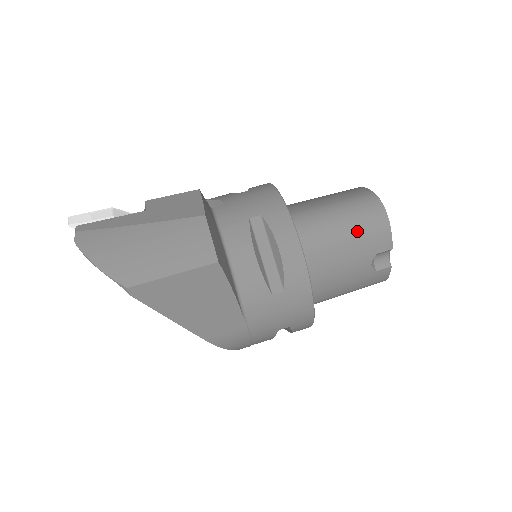
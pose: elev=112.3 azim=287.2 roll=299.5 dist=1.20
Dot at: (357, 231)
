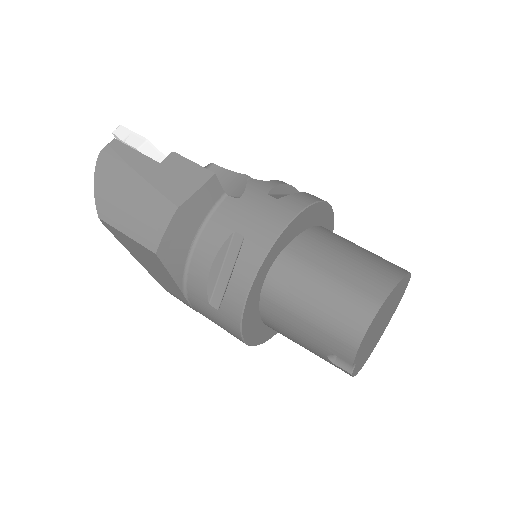
Dot at: (323, 322)
